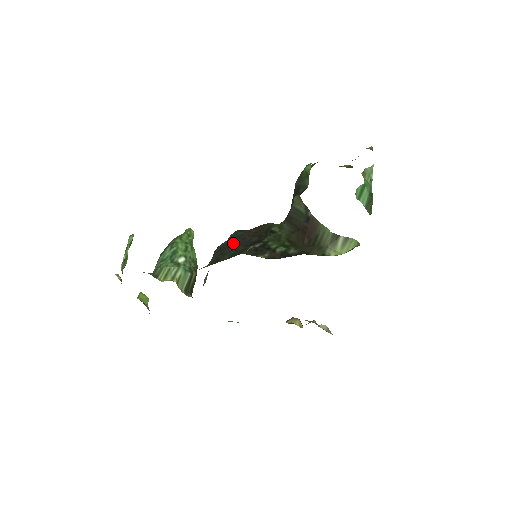
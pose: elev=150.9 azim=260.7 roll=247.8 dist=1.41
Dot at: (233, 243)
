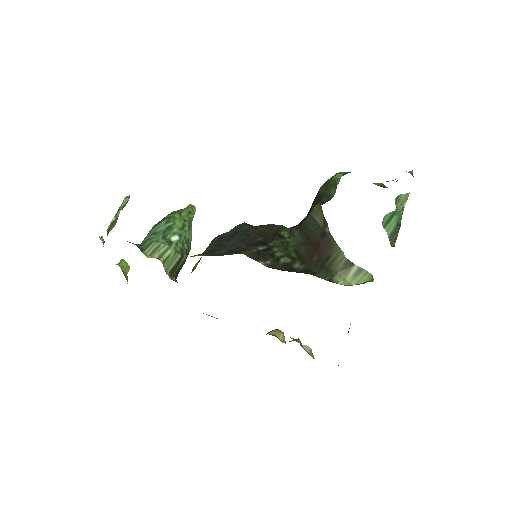
Dot at: (235, 237)
